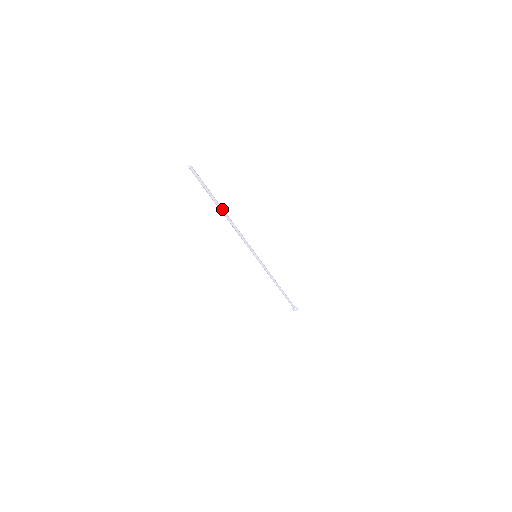
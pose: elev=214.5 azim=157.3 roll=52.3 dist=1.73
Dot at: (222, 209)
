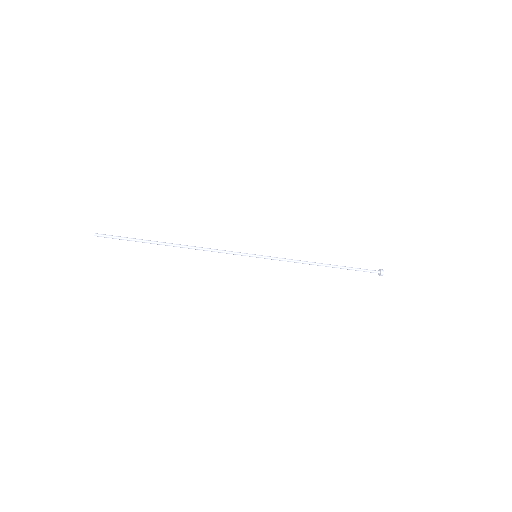
Dot at: (165, 244)
